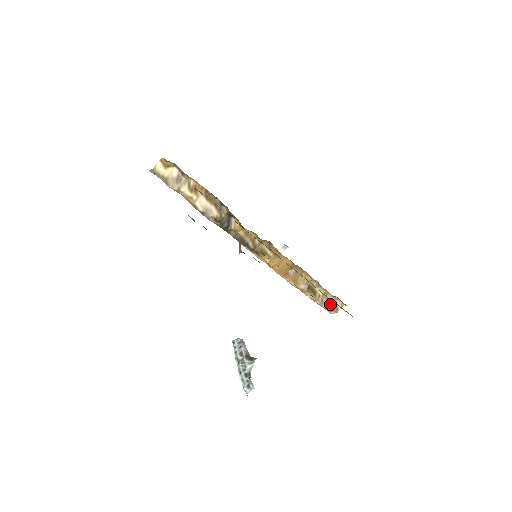
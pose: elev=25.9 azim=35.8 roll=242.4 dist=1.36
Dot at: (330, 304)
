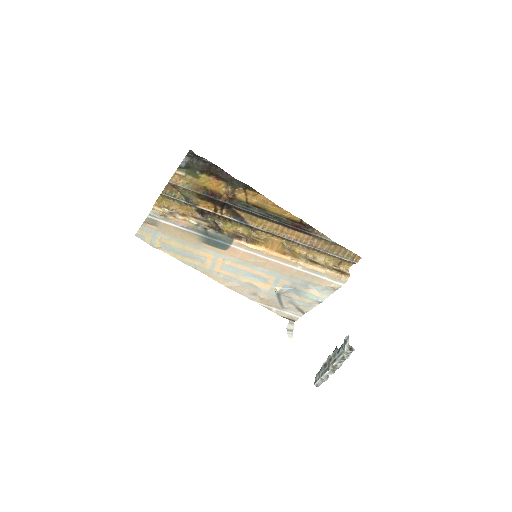
Dot at: (338, 271)
